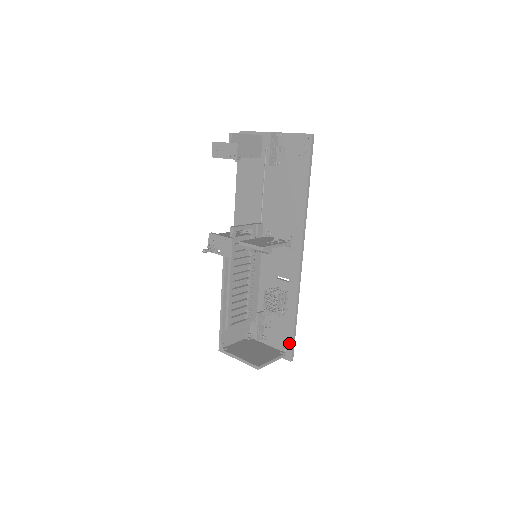
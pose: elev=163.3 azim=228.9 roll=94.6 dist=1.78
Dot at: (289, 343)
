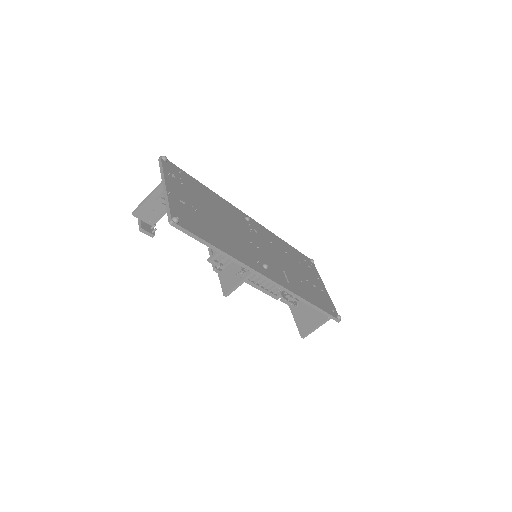
Dot at: occluded
